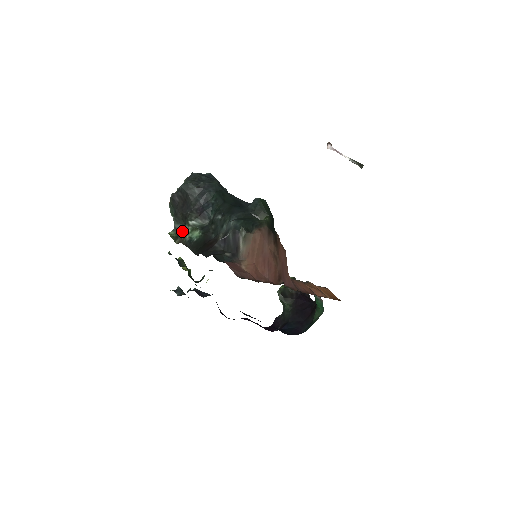
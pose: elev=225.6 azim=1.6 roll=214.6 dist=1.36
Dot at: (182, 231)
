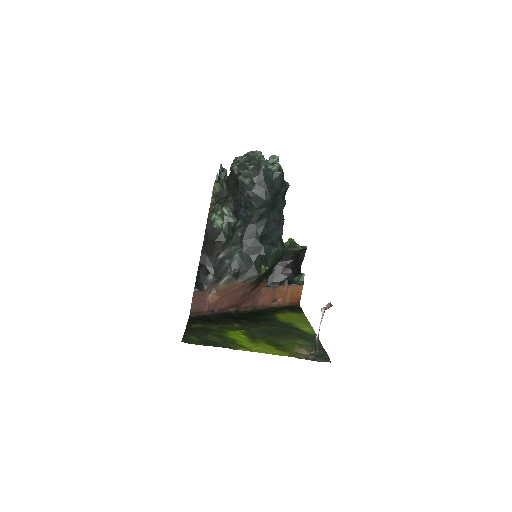
Dot at: (216, 205)
